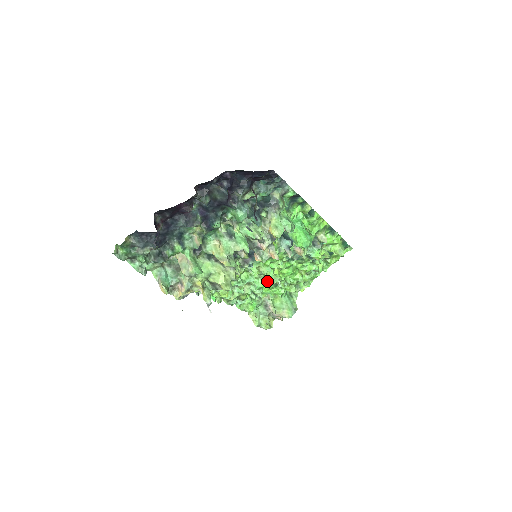
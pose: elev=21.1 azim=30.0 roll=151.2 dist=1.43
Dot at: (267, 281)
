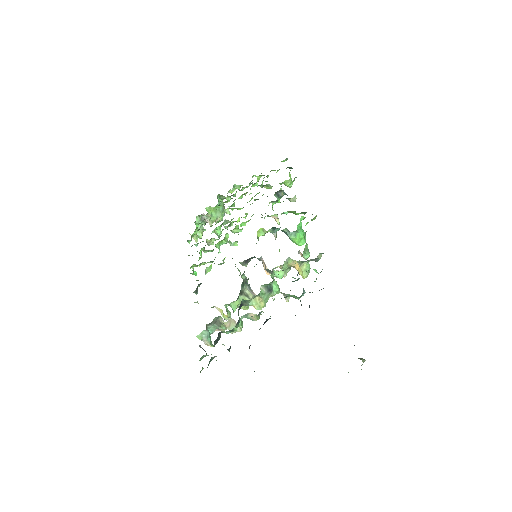
Dot at: (224, 223)
